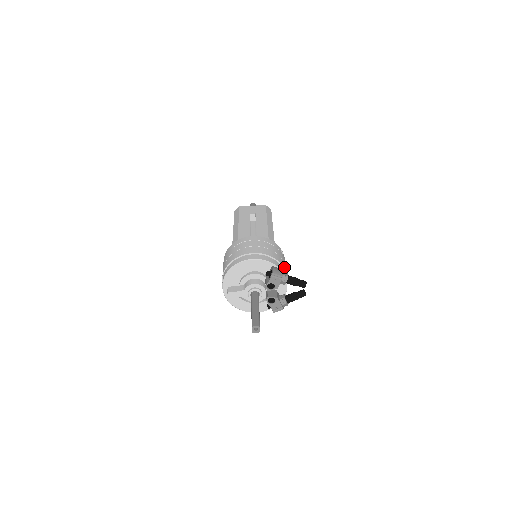
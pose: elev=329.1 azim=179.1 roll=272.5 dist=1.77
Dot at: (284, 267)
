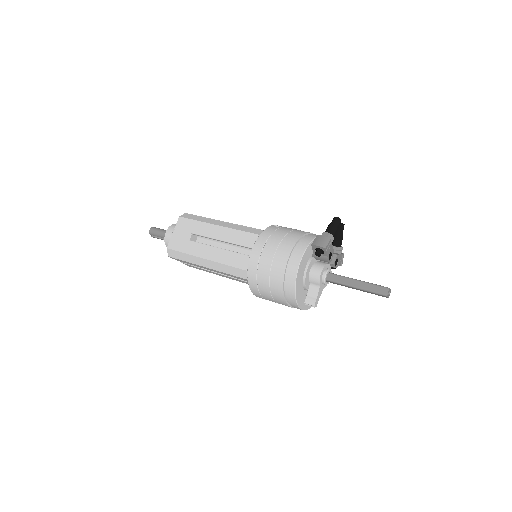
Dot at: (305, 232)
